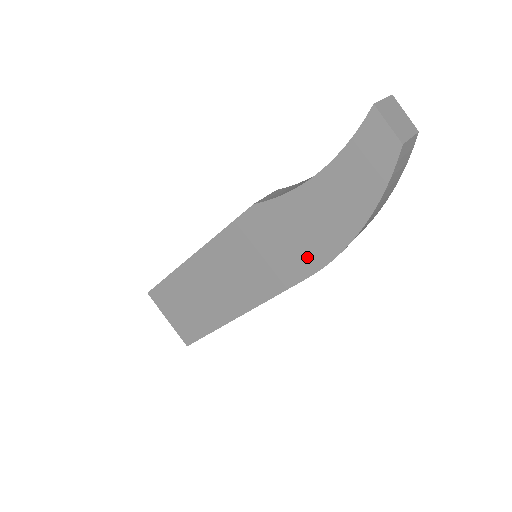
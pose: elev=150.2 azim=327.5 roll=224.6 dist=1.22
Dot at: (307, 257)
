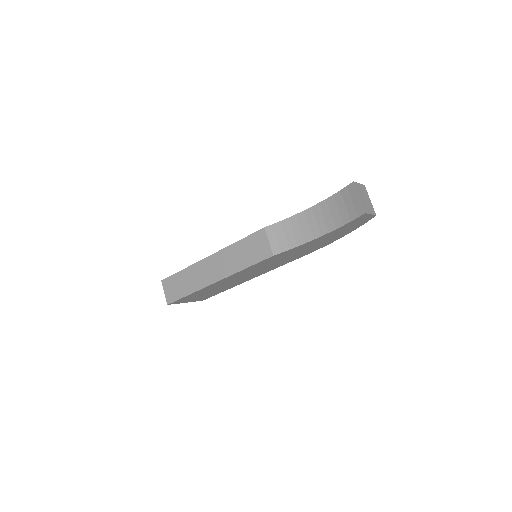
Dot at: (306, 252)
